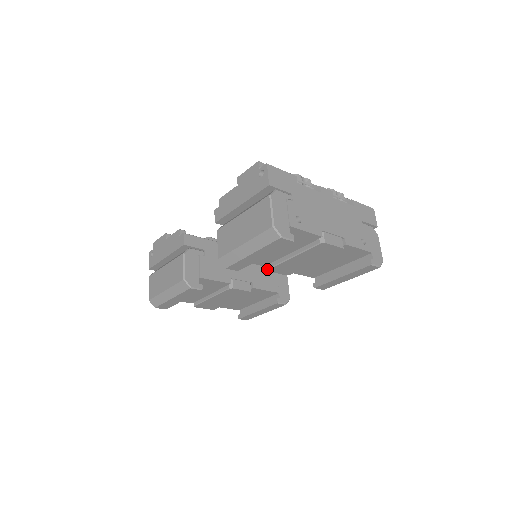
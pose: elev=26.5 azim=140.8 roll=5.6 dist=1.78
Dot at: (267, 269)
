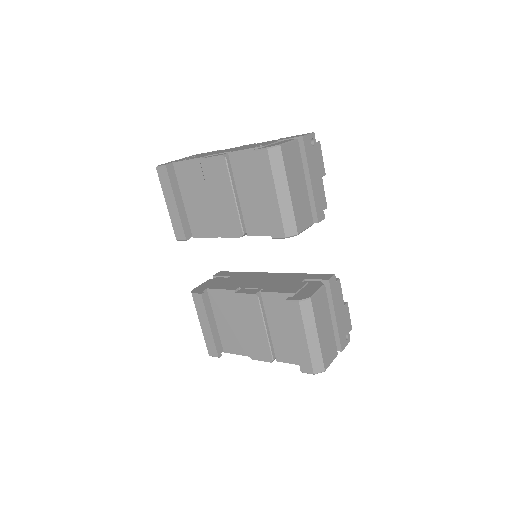
Dot at: (219, 235)
